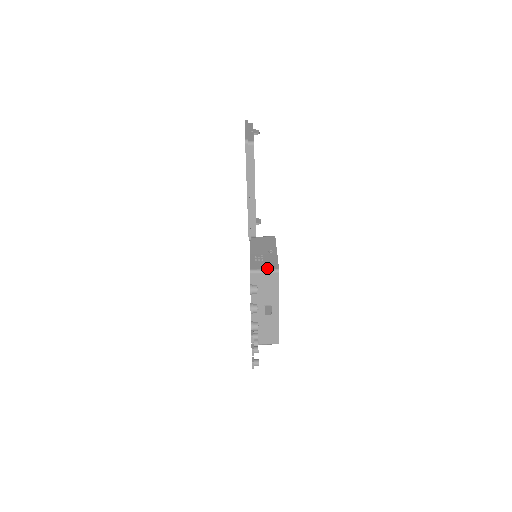
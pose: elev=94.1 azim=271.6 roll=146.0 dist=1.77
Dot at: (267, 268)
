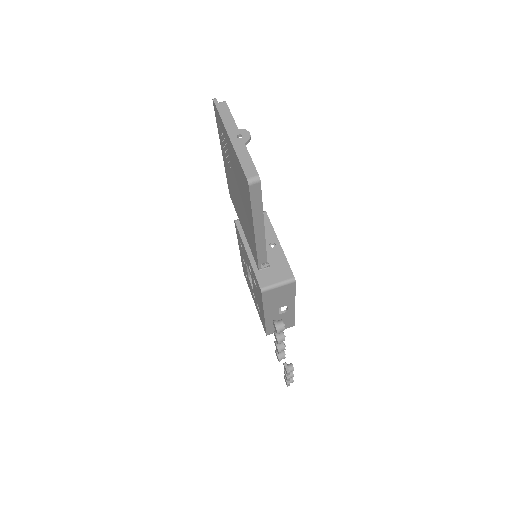
Dot at: (280, 280)
